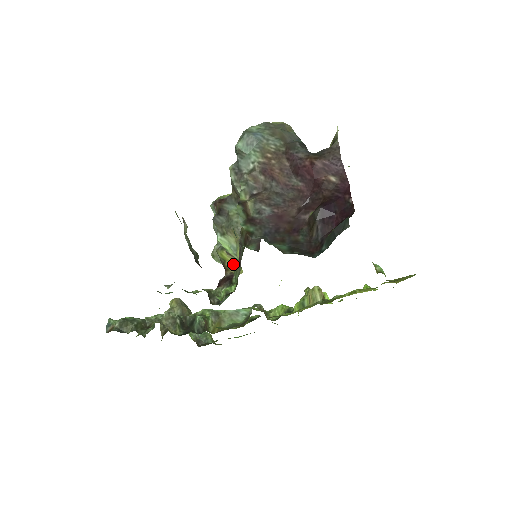
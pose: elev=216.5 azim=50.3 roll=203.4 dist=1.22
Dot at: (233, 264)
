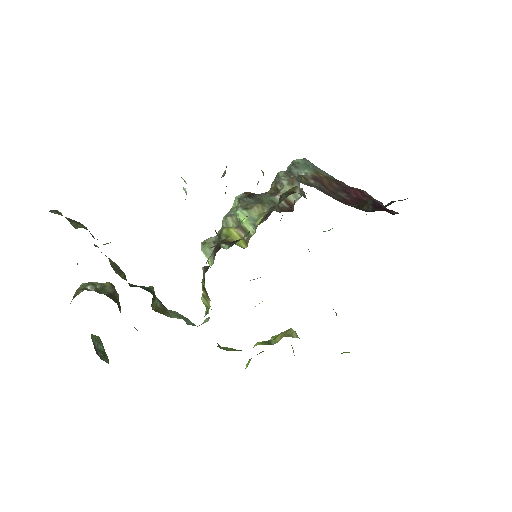
Dot at: occluded
